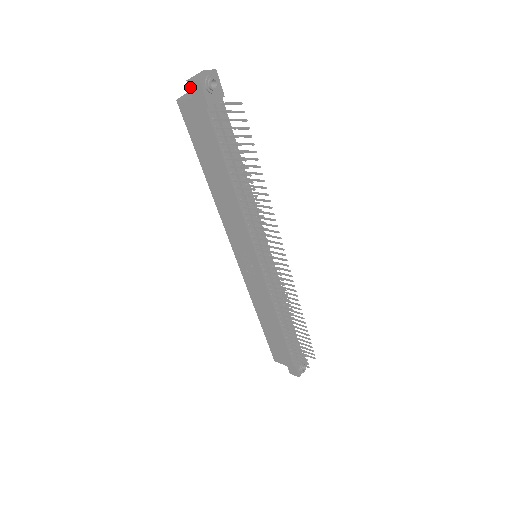
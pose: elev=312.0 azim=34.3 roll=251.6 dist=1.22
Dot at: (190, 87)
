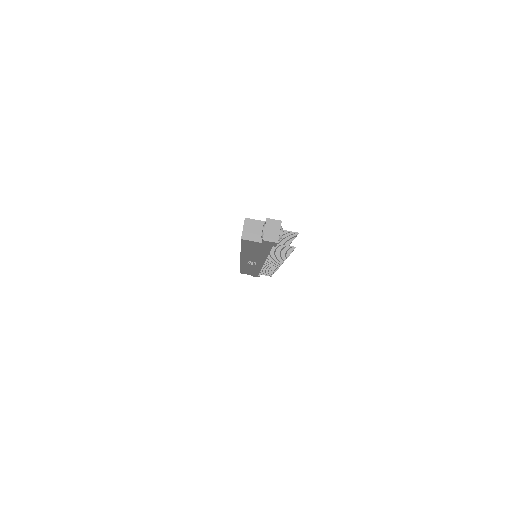
Dot at: (264, 241)
